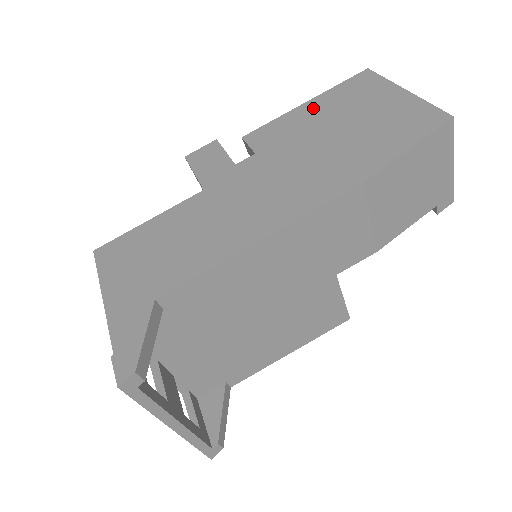
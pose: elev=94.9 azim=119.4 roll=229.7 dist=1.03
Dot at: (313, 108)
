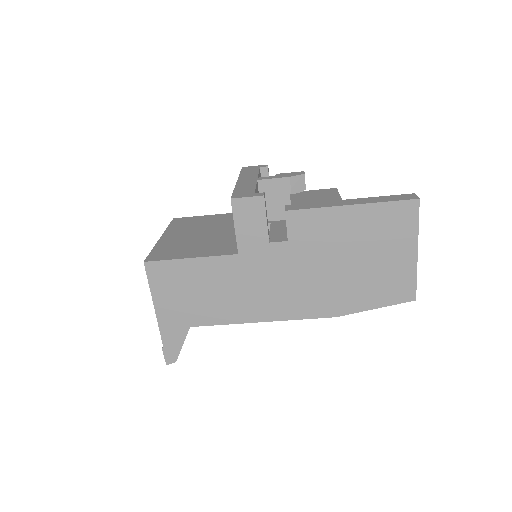
Dot at: (352, 219)
